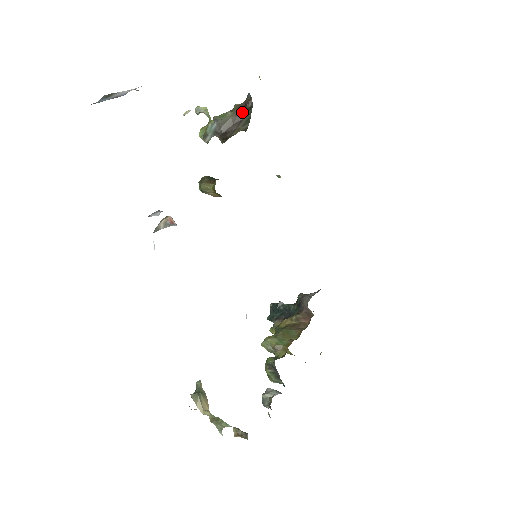
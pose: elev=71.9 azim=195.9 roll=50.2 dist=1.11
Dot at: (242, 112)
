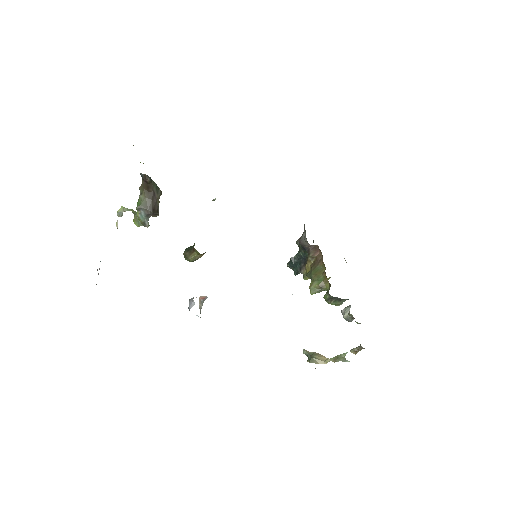
Dot at: (148, 188)
